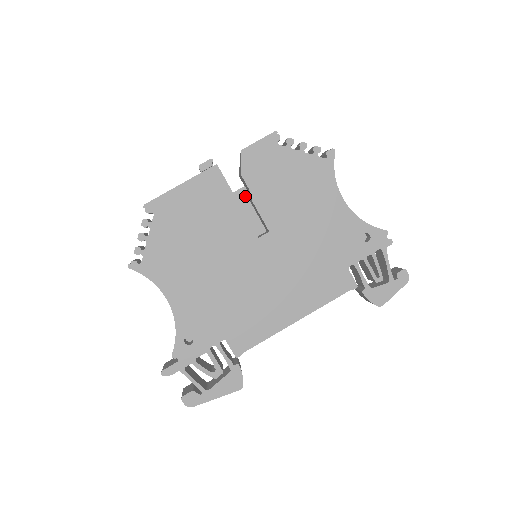
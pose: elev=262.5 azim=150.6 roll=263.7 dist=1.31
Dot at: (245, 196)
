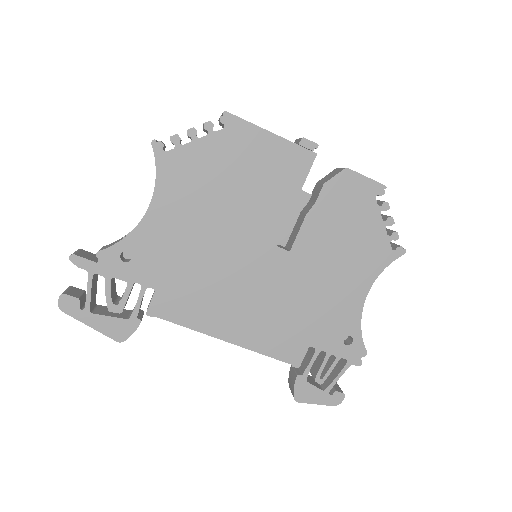
Dot at: (303, 202)
